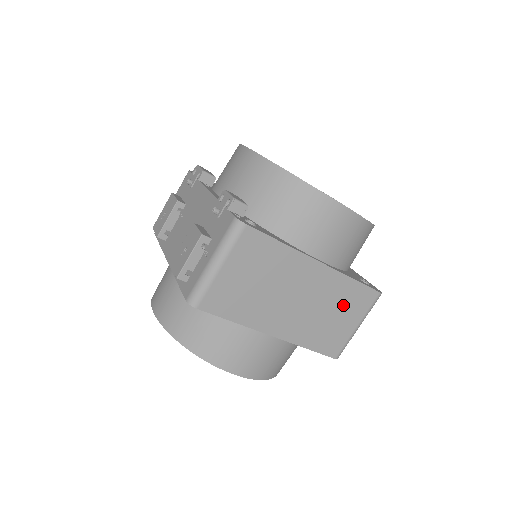
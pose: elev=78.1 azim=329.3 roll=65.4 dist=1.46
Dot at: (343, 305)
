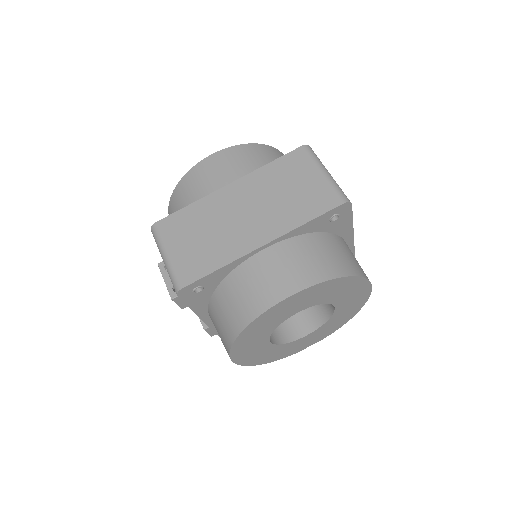
Dot at: (286, 179)
